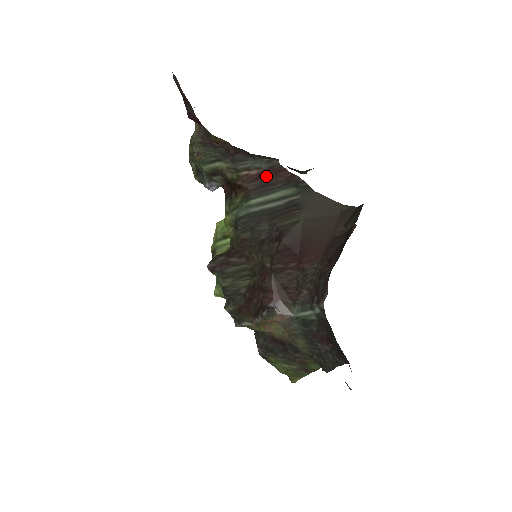
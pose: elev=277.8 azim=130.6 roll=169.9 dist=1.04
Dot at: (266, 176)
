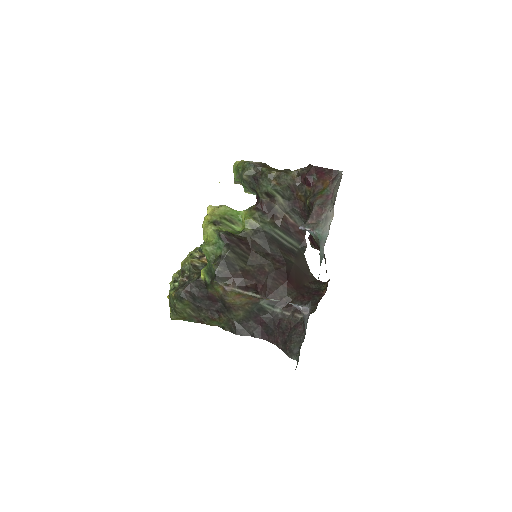
Dot at: (295, 228)
